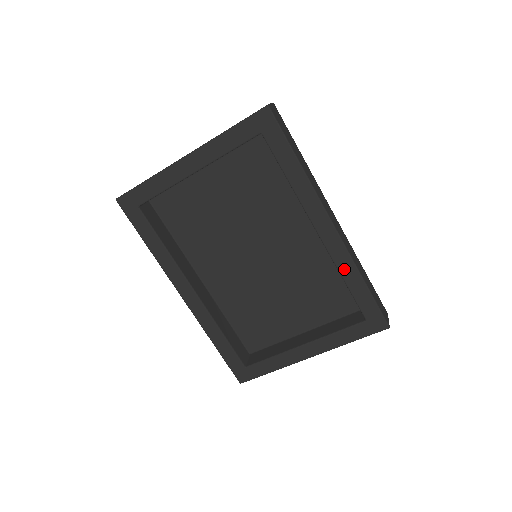
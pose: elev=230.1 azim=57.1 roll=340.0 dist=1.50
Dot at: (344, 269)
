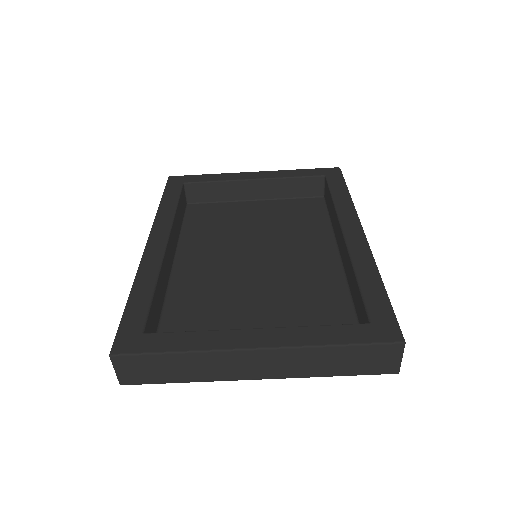
Dot at: (361, 265)
